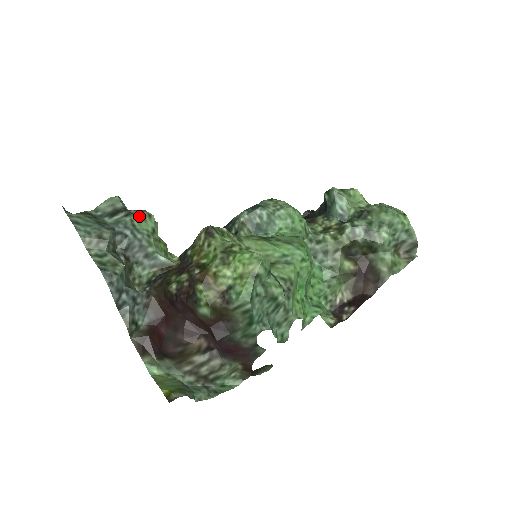
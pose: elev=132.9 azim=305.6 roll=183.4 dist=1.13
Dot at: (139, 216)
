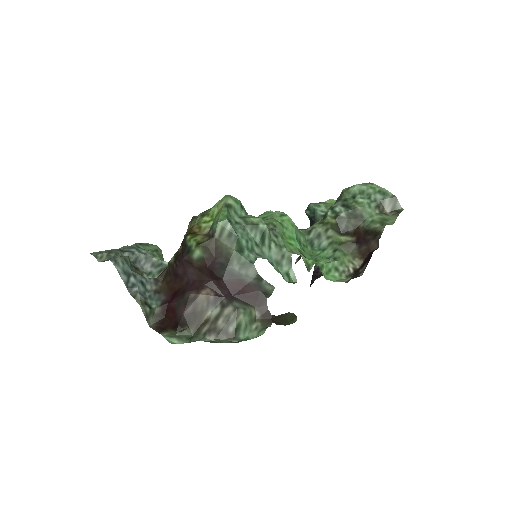
Dot at: (143, 244)
